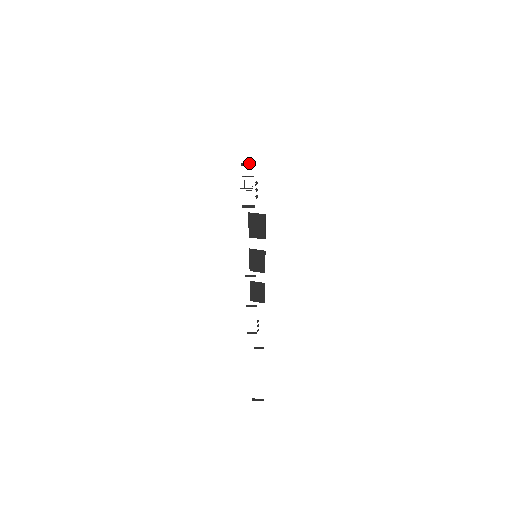
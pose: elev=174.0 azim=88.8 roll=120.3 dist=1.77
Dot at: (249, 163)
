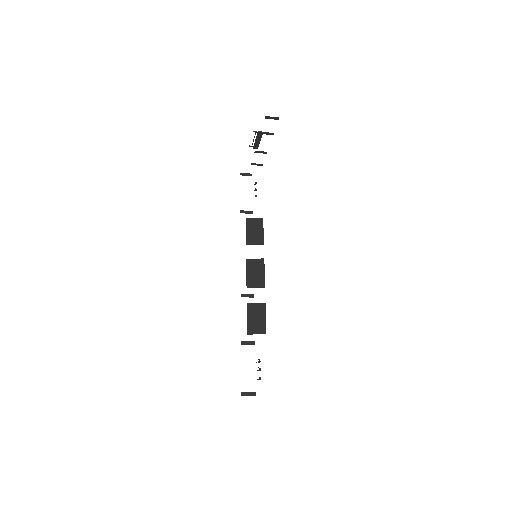
Dot at: (247, 173)
